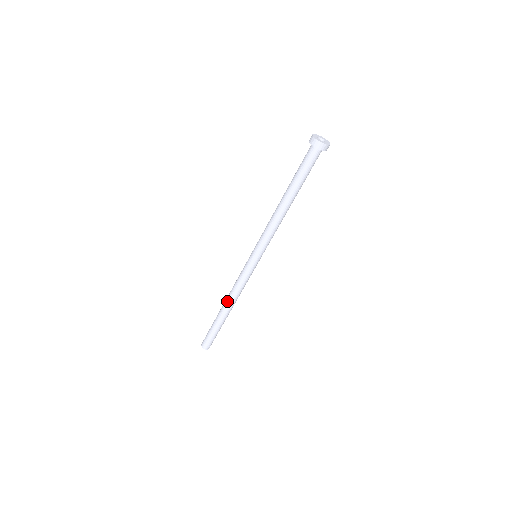
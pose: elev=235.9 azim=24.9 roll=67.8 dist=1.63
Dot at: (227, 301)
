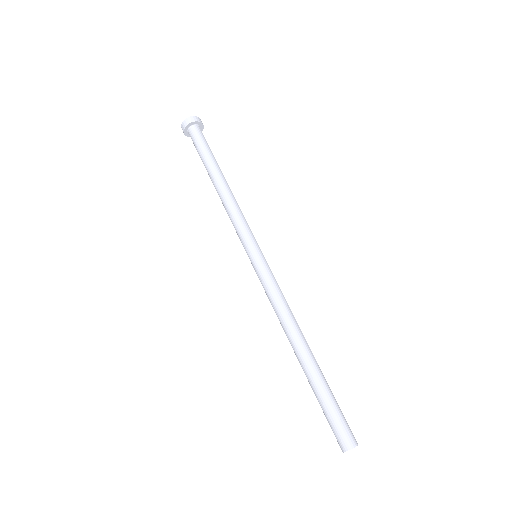
Dot at: (295, 333)
